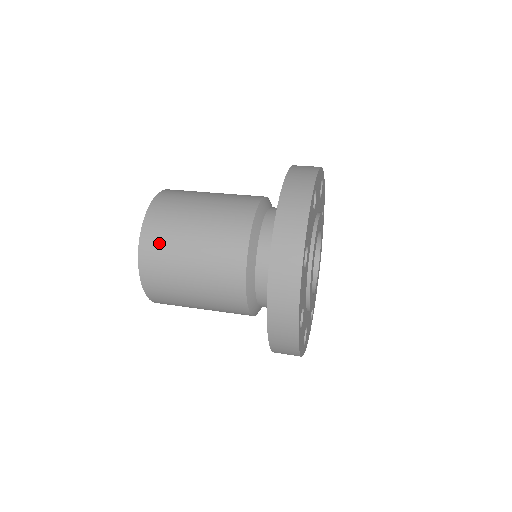
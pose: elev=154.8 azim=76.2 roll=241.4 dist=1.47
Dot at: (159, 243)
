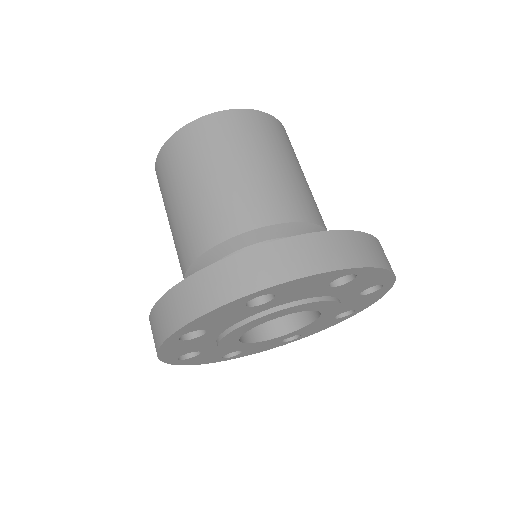
Dot at: (208, 137)
